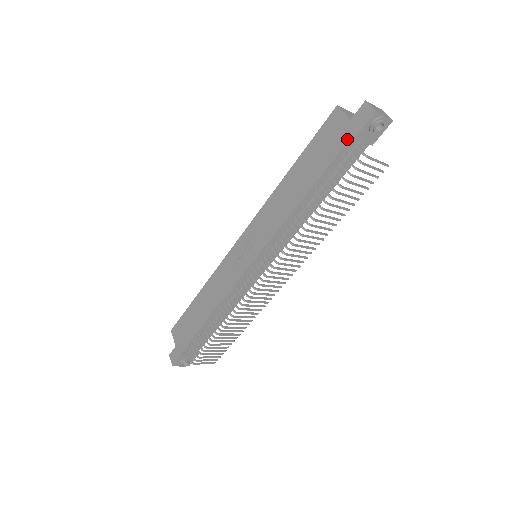
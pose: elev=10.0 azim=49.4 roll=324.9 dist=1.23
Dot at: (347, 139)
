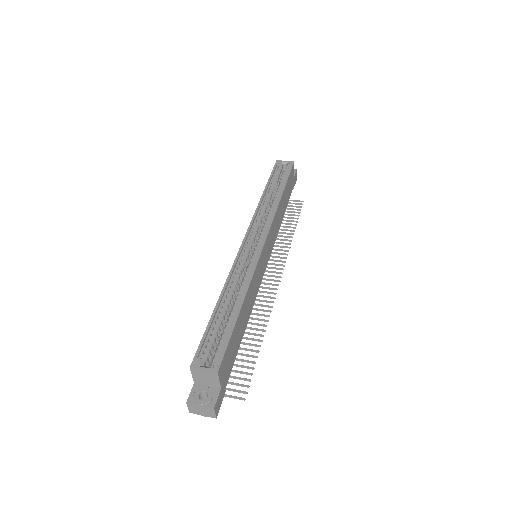
Dot at: occluded
